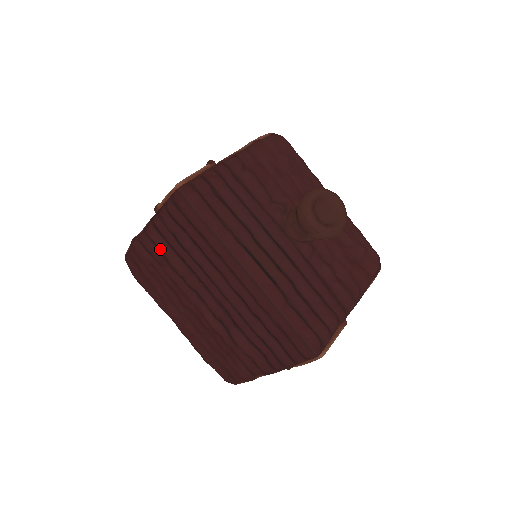
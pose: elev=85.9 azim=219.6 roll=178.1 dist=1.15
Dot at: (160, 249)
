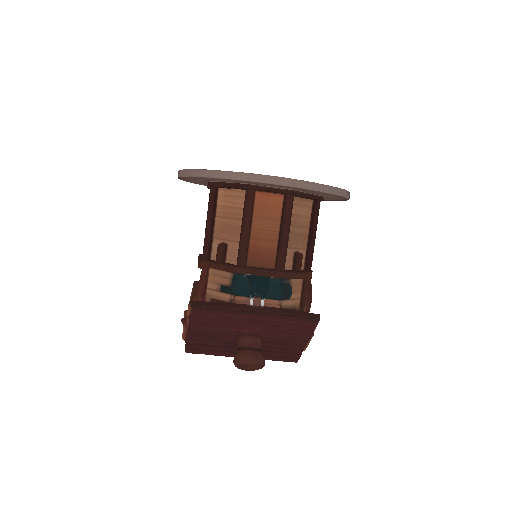
Dot at: occluded
